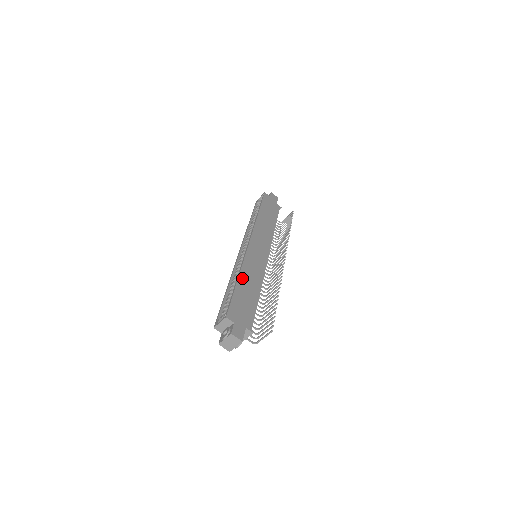
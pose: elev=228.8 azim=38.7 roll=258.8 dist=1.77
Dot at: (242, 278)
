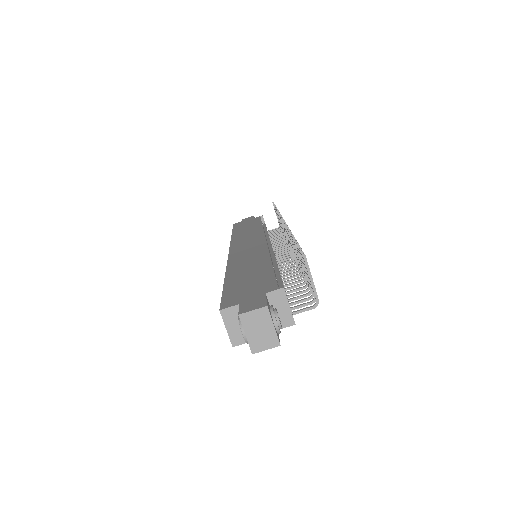
Dot at: (232, 272)
